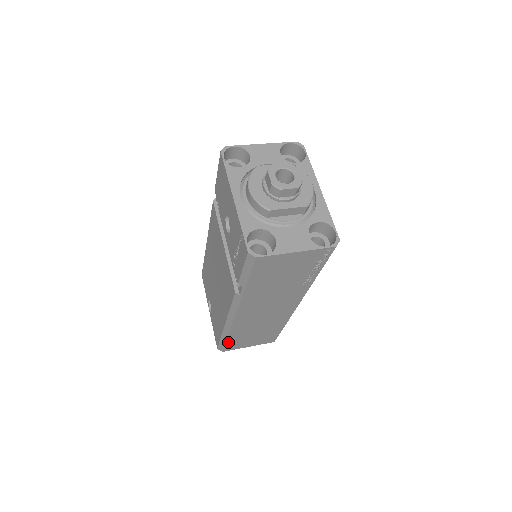
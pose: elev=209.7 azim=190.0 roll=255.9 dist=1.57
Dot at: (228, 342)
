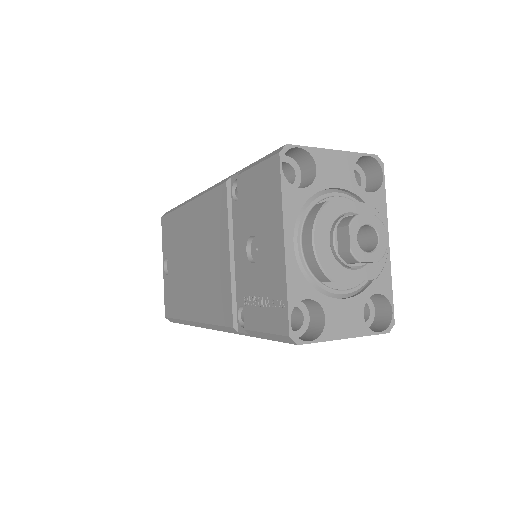
Dot at: occluded
